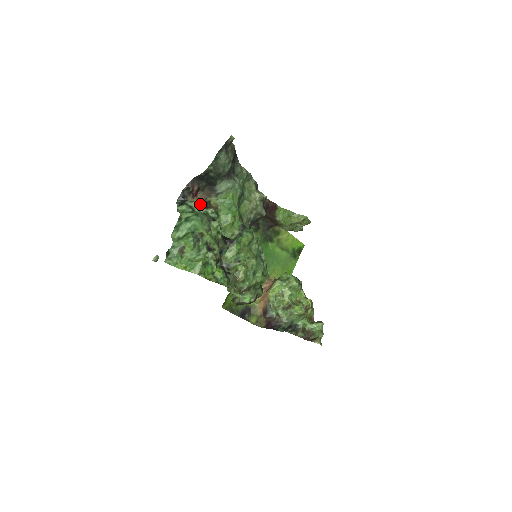
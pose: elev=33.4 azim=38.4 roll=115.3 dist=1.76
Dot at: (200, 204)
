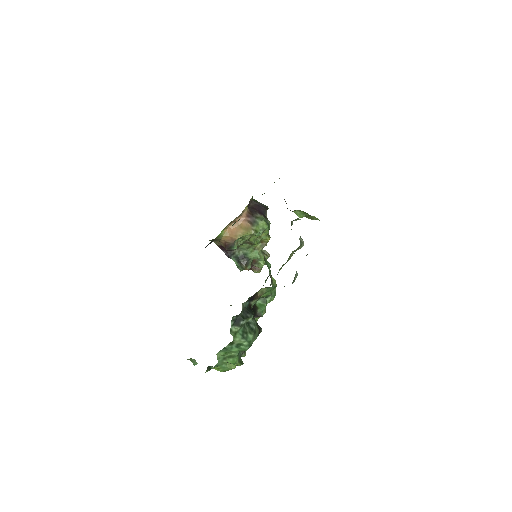
Dot at: occluded
